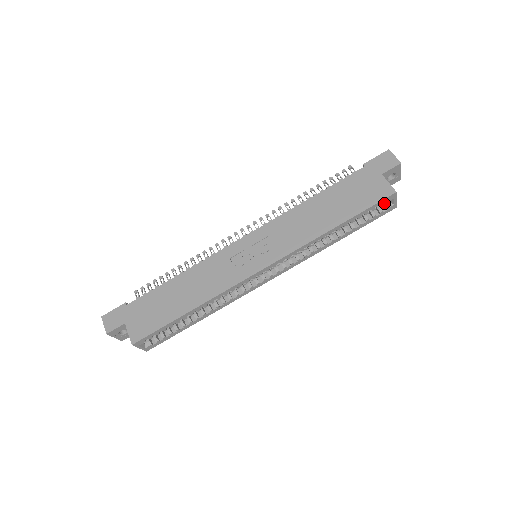
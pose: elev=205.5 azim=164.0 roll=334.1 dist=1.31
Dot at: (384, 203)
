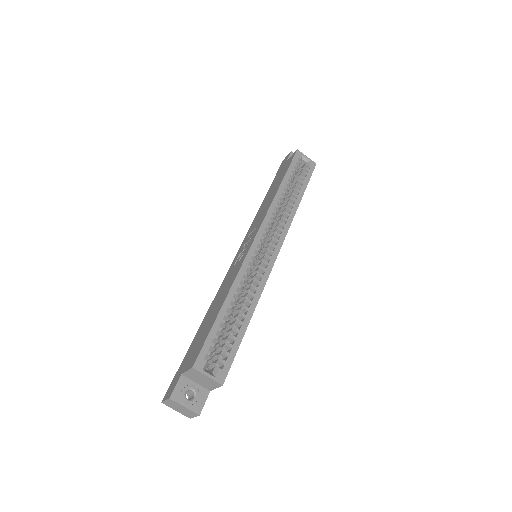
Dot at: (304, 166)
